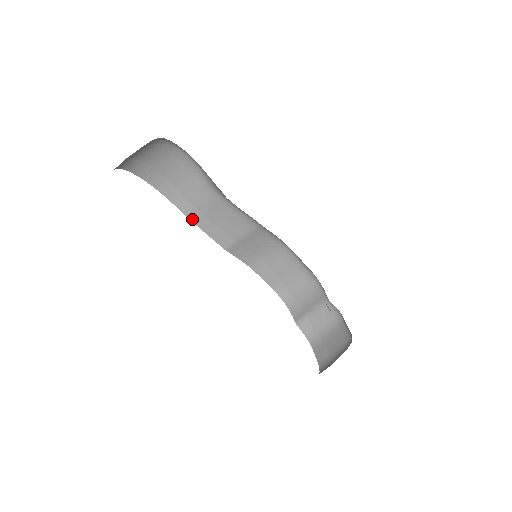
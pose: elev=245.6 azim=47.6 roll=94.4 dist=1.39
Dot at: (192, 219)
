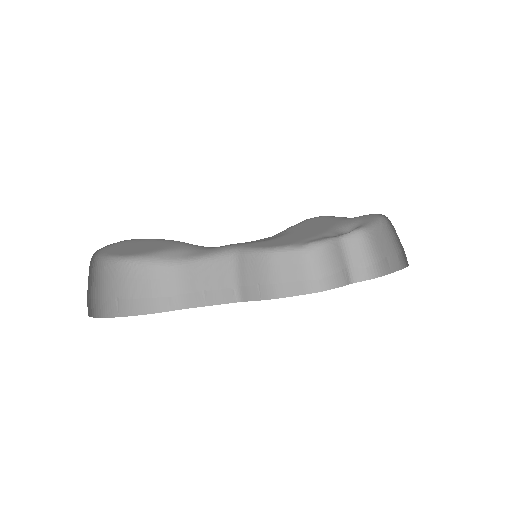
Dot at: (190, 306)
